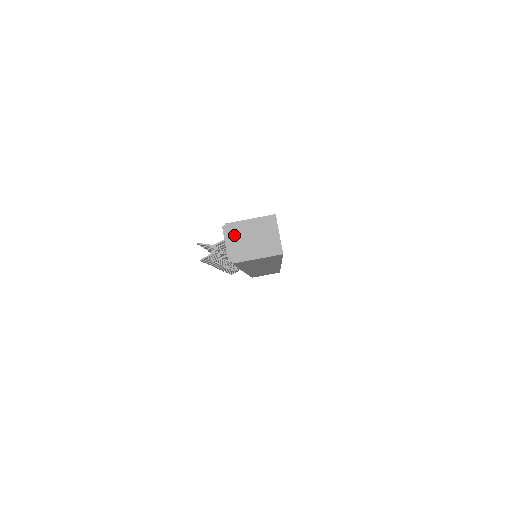
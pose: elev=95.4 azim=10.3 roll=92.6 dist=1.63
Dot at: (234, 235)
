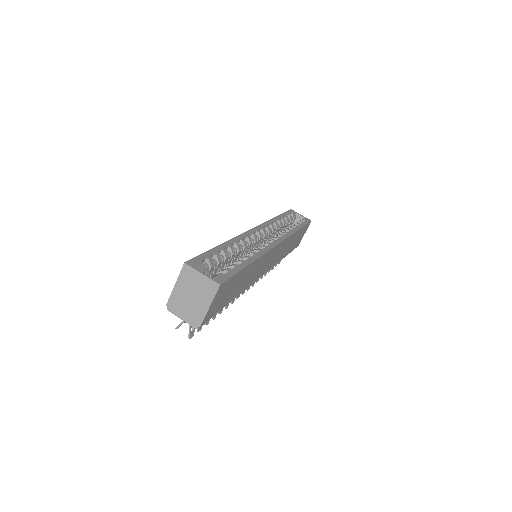
Dot at: (179, 307)
